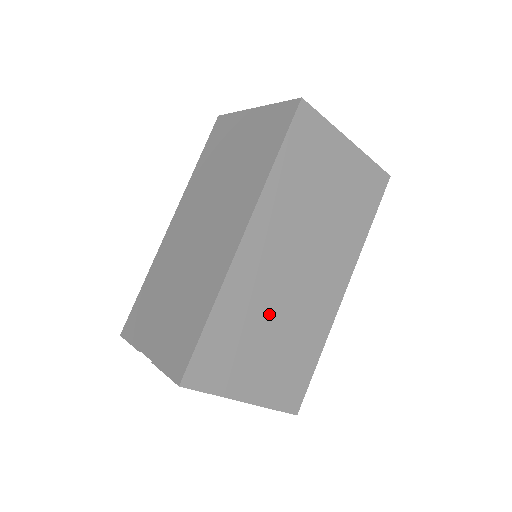
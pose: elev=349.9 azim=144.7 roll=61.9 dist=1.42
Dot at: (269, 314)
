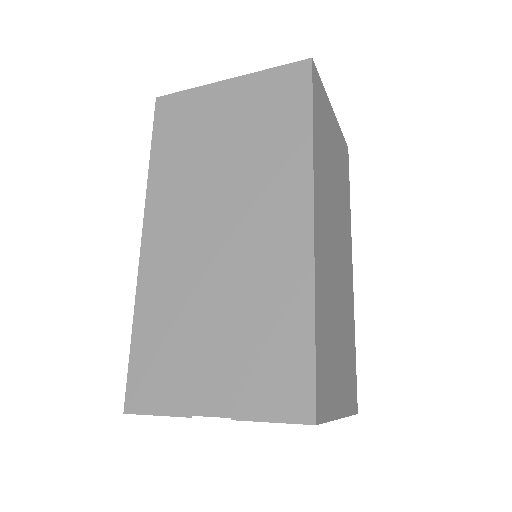
Dot at: (335, 307)
